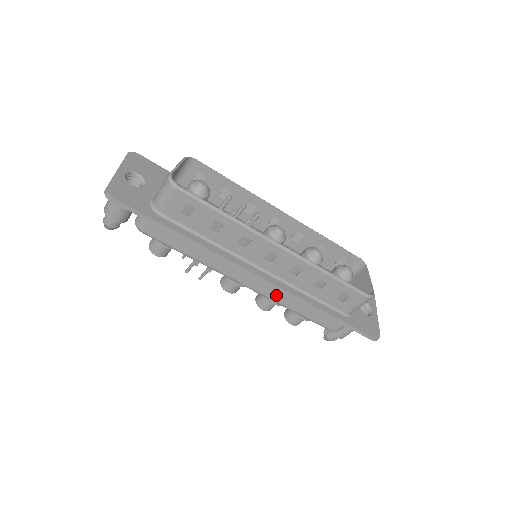
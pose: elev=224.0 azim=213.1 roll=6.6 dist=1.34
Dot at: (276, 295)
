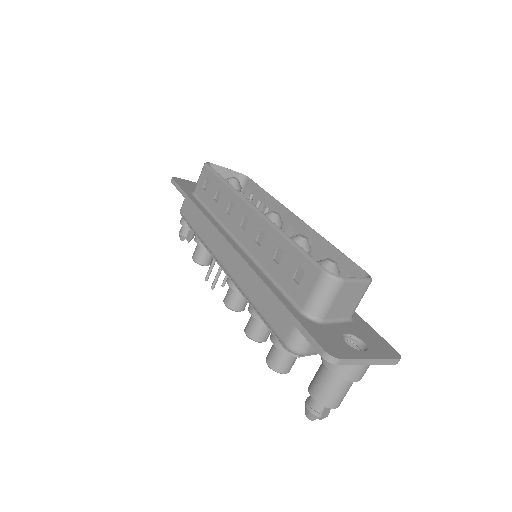
Dot at: (240, 275)
